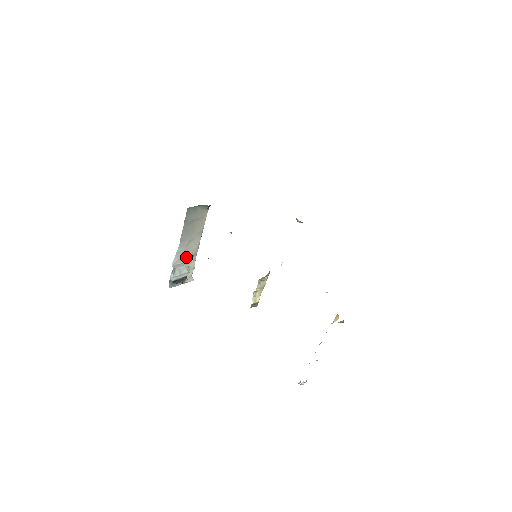
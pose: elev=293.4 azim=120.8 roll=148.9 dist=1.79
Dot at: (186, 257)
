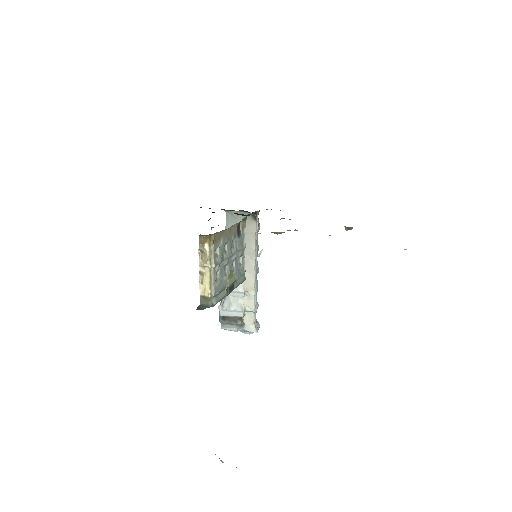
Dot at: occluded
